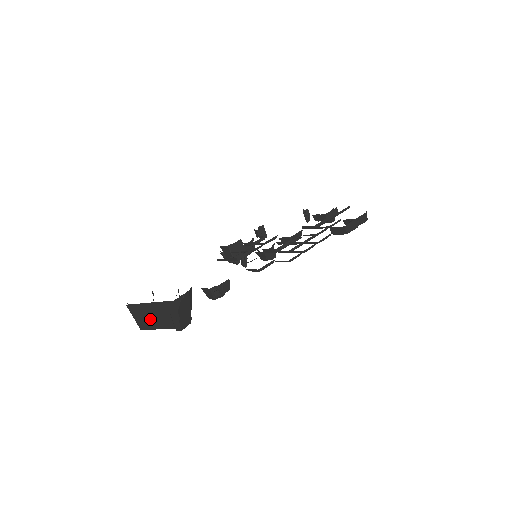
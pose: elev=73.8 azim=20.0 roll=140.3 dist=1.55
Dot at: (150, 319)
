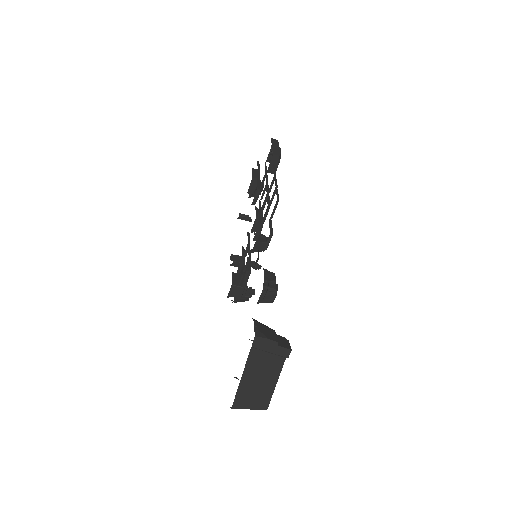
Dot at: (261, 386)
